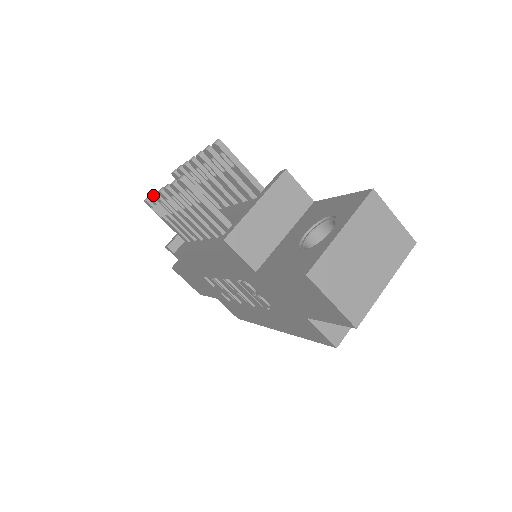
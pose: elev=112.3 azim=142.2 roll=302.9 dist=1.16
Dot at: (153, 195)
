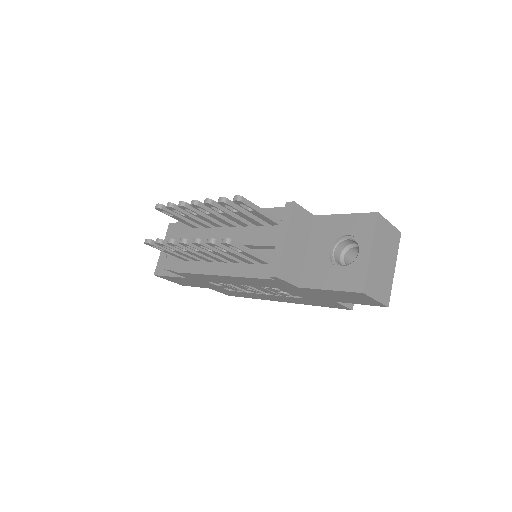
Dot at: (168, 243)
